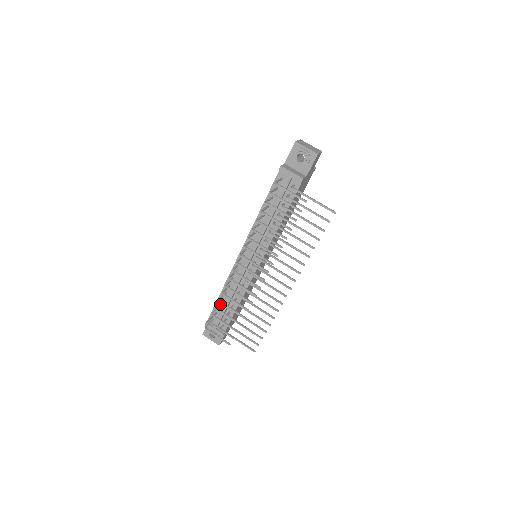
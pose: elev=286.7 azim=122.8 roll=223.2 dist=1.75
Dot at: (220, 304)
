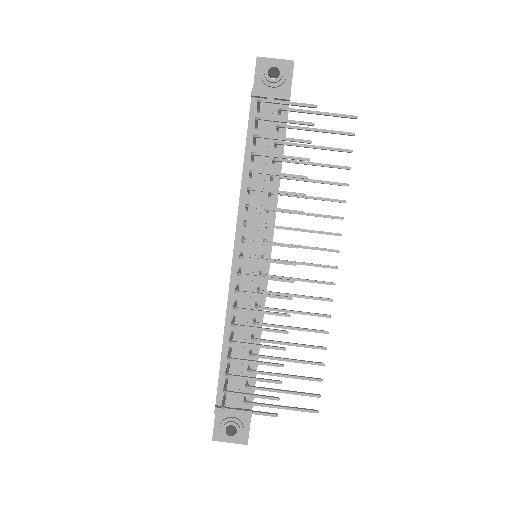
Dot at: (228, 361)
